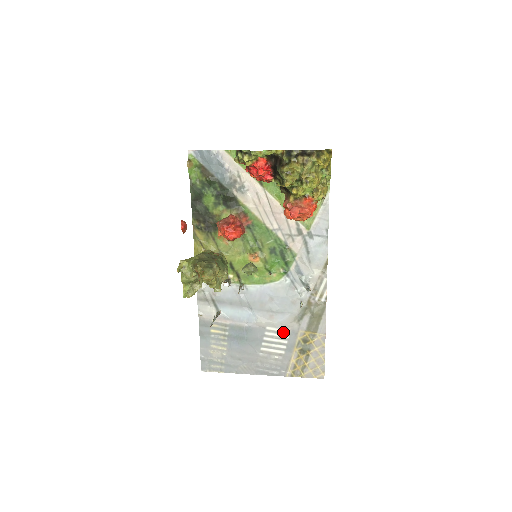
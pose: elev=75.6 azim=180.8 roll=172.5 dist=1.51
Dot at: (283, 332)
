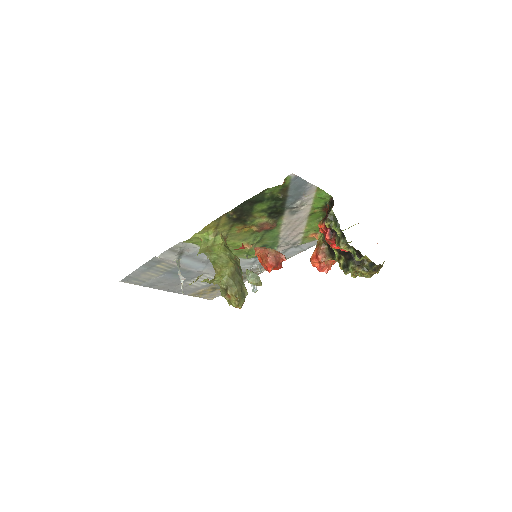
Dot at: (213, 278)
